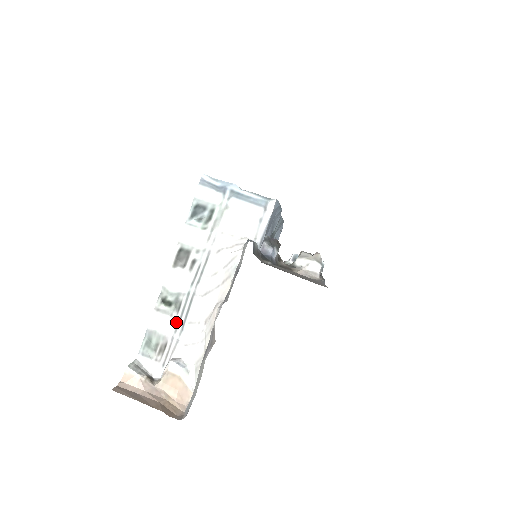
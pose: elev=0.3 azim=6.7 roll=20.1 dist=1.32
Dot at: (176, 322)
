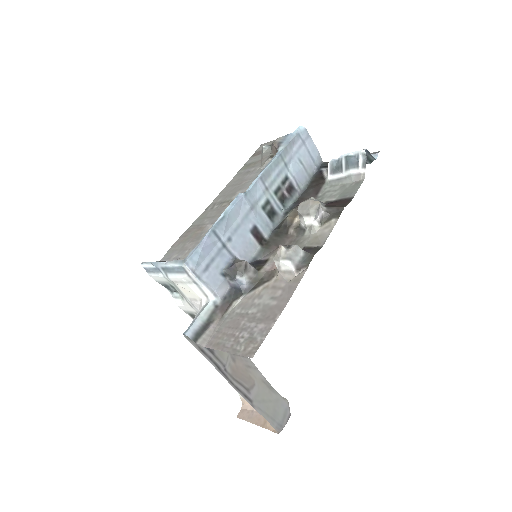
Dot at: occluded
